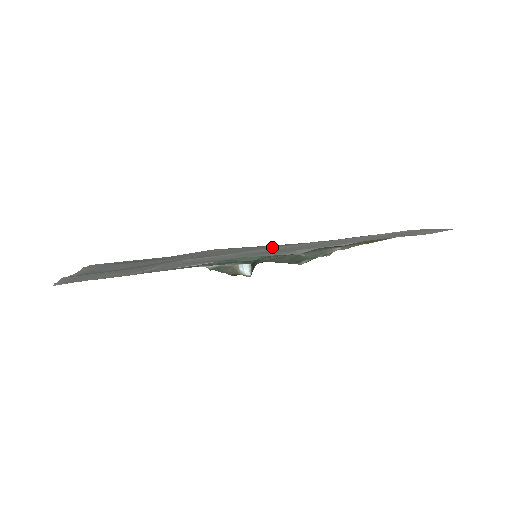
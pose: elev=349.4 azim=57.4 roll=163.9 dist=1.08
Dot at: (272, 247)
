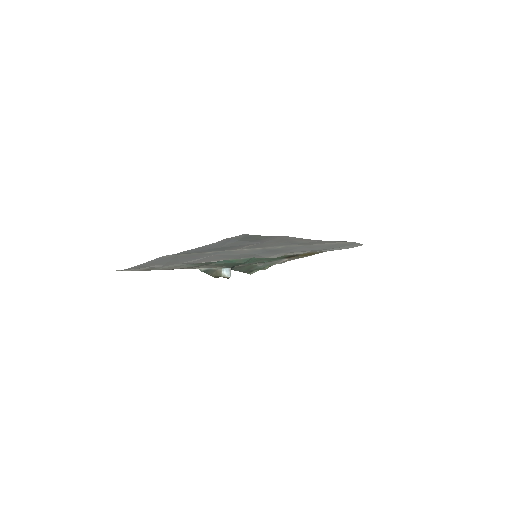
Dot at: (286, 244)
